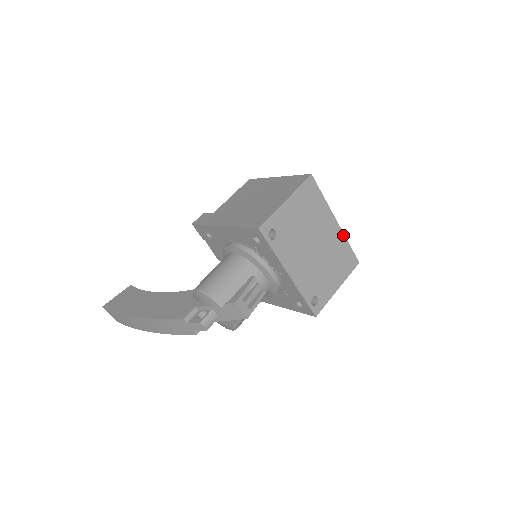
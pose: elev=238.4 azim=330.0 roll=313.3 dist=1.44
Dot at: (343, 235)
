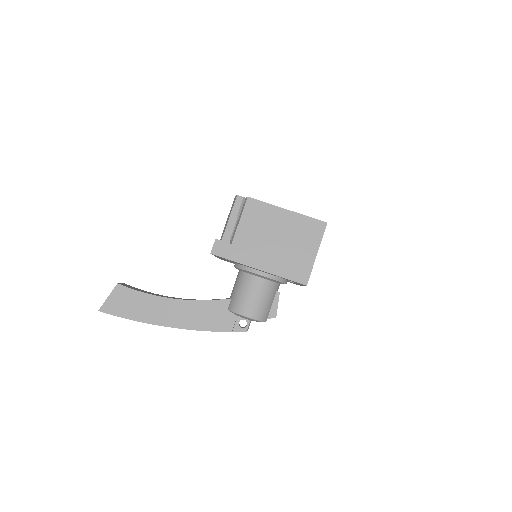
Dot at: occluded
